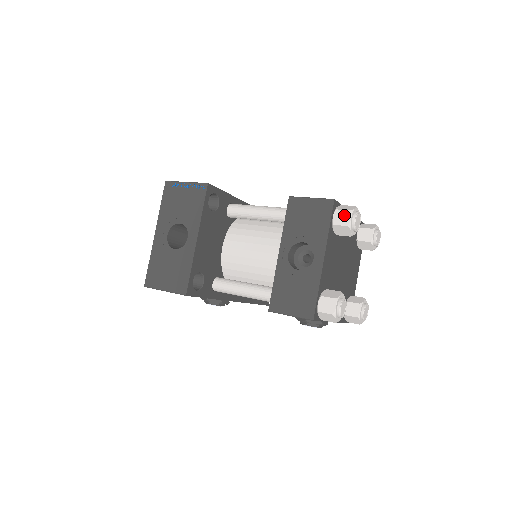
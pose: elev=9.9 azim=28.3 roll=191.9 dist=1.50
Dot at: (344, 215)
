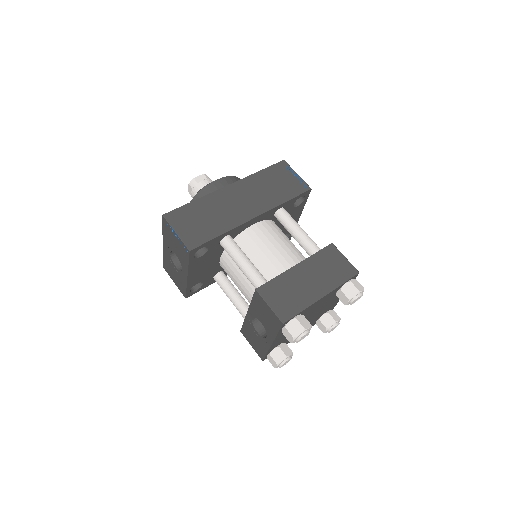
Dot at: (289, 336)
